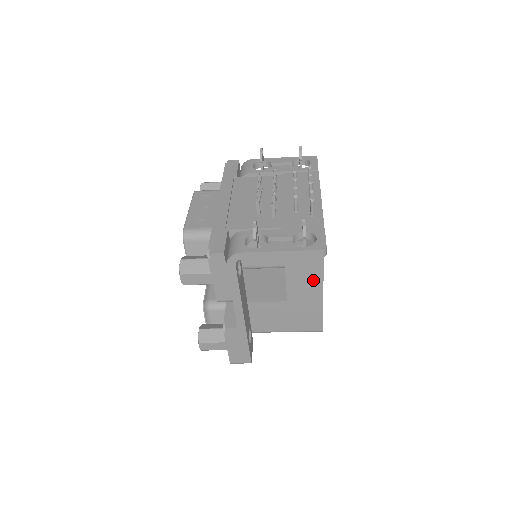
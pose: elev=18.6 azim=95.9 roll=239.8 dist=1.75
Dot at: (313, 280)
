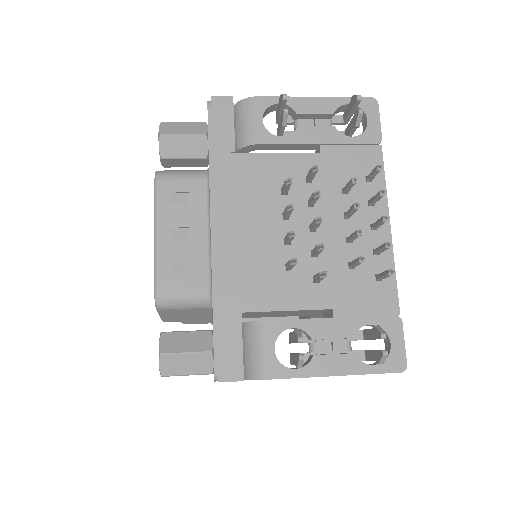
Dot at: occluded
